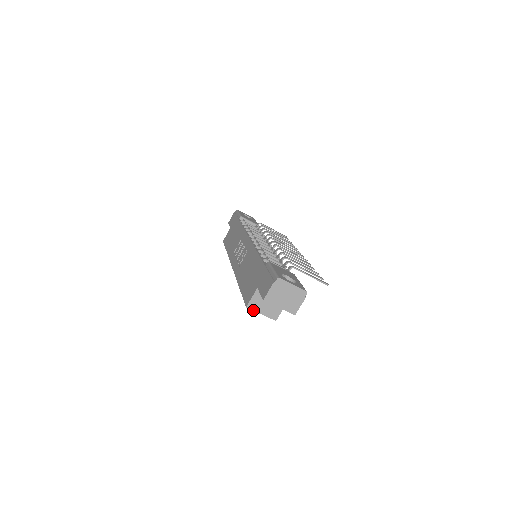
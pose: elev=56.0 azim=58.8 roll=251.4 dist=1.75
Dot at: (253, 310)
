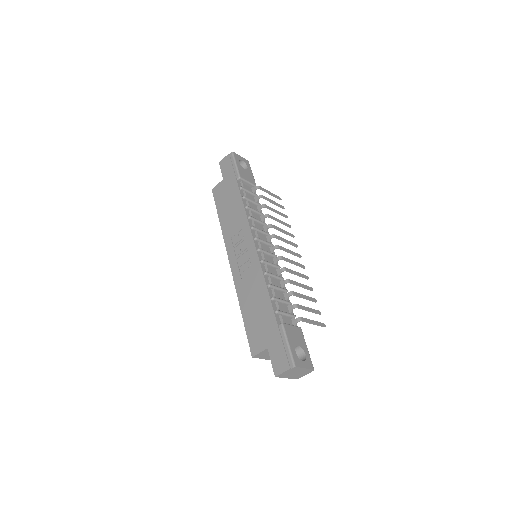
Dot at: occluded
